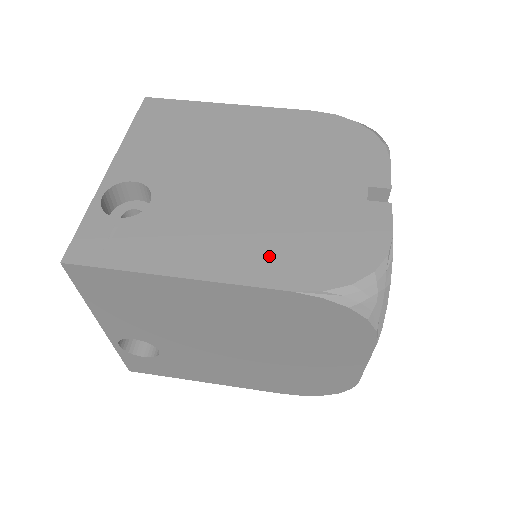
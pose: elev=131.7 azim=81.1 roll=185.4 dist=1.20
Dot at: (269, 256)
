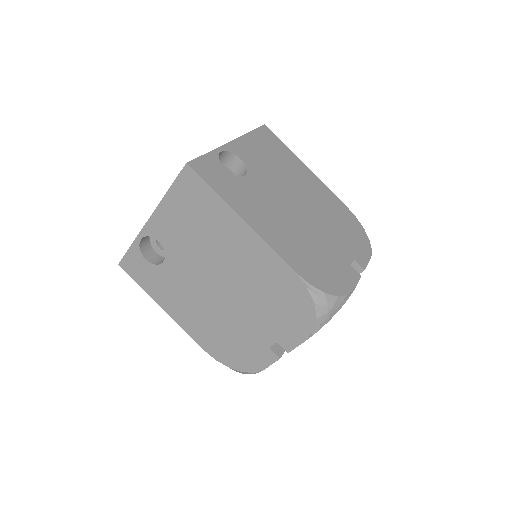
Dot at: (204, 332)
